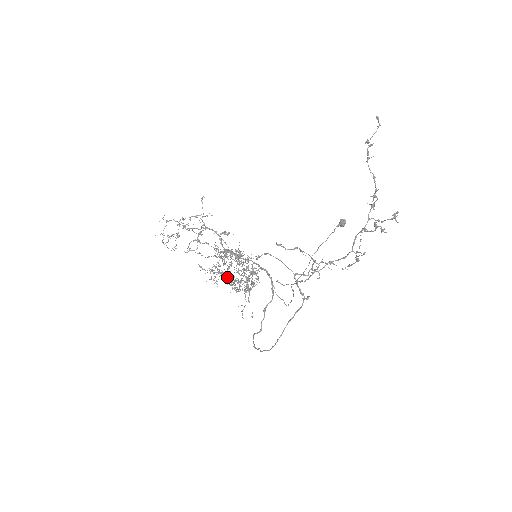
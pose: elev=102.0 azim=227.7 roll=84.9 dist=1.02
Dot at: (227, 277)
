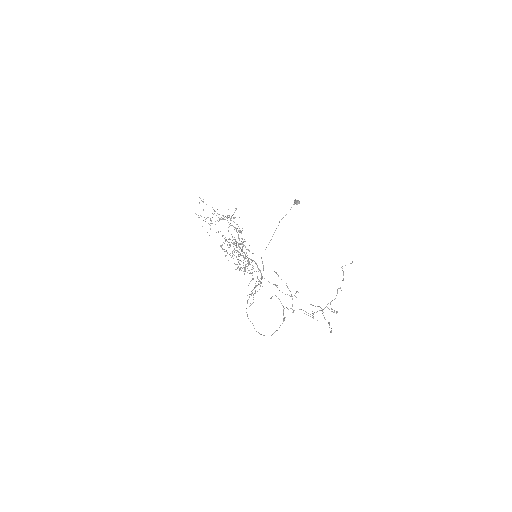
Dot at: (232, 252)
